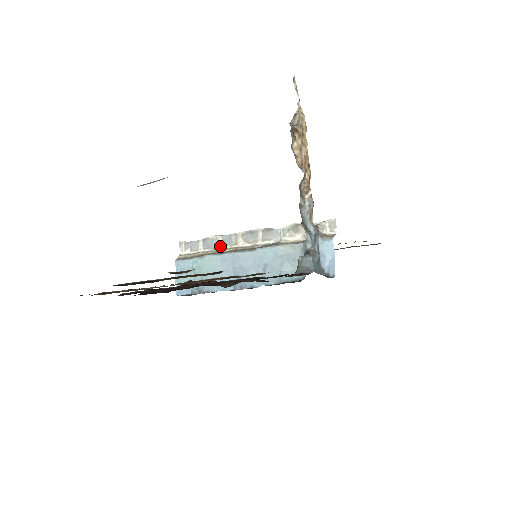
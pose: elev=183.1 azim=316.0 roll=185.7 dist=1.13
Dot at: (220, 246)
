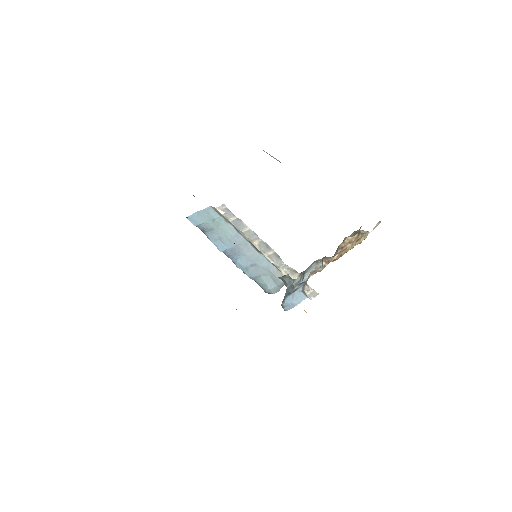
Dot at: (242, 231)
